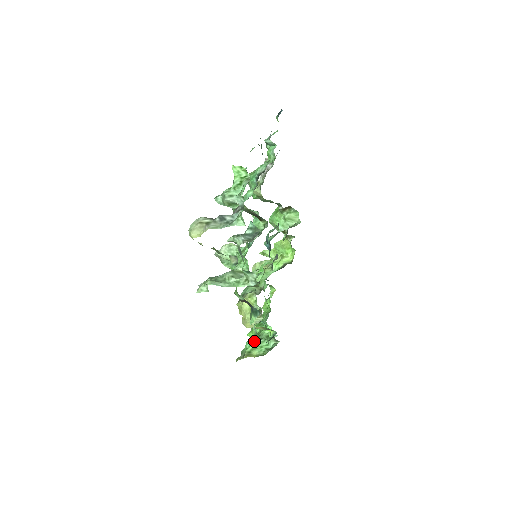
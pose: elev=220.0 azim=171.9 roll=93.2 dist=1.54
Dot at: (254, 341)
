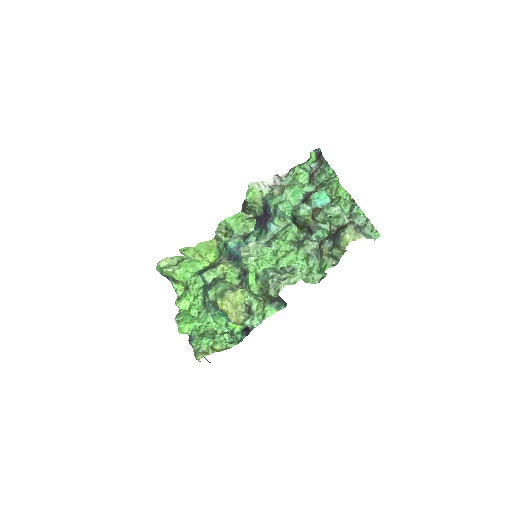
Dot at: (209, 336)
